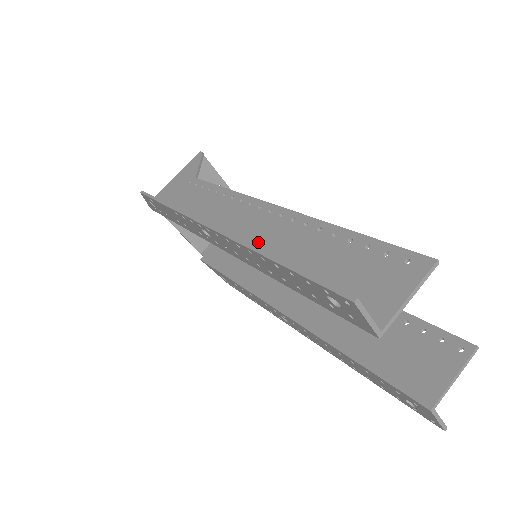
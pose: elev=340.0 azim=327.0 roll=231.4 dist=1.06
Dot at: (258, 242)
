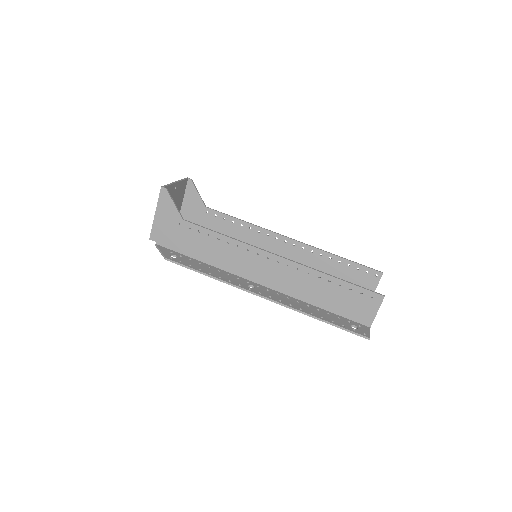
Dot at: (283, 283)
